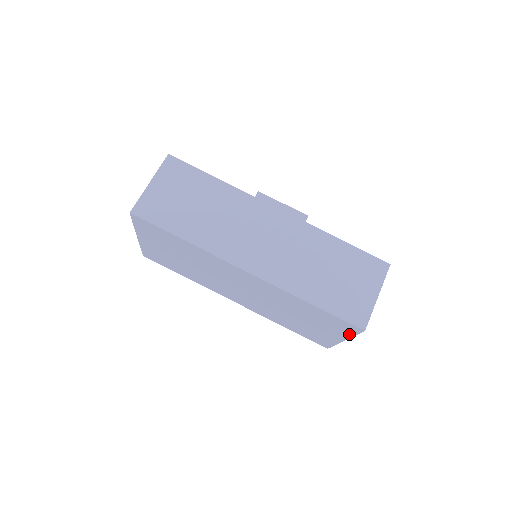
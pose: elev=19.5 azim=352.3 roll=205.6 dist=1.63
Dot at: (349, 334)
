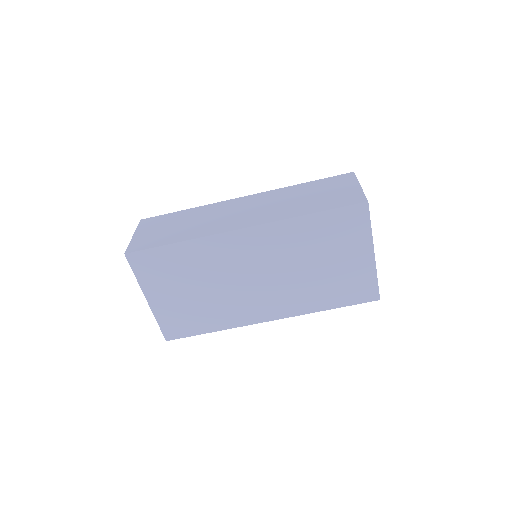
Dot at: (366, 230)
